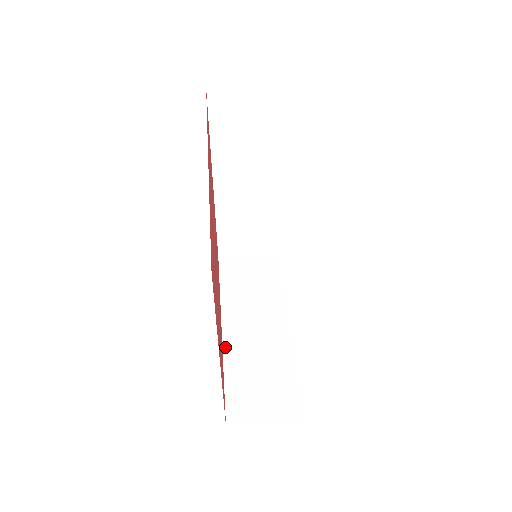
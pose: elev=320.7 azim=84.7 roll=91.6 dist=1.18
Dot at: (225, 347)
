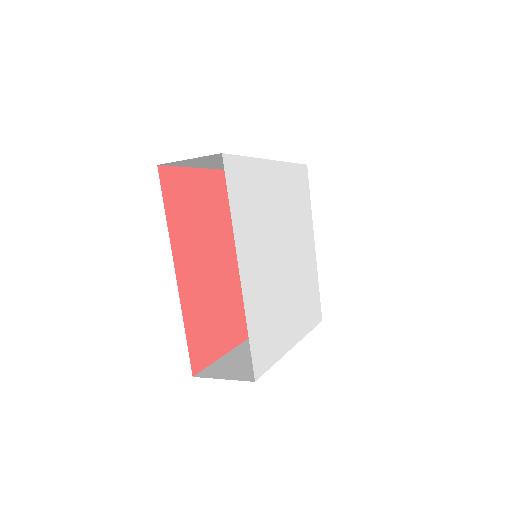
Dot at: (233, 350)
